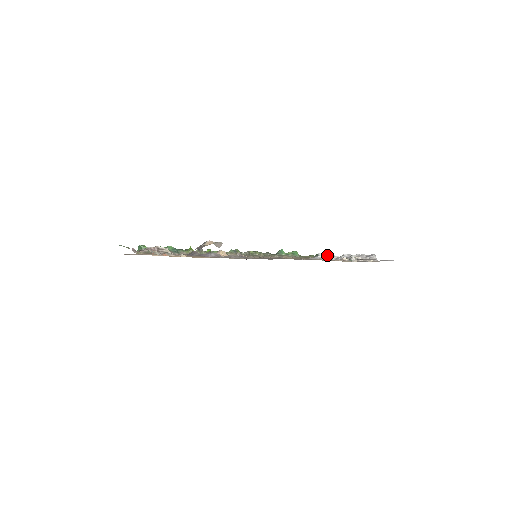
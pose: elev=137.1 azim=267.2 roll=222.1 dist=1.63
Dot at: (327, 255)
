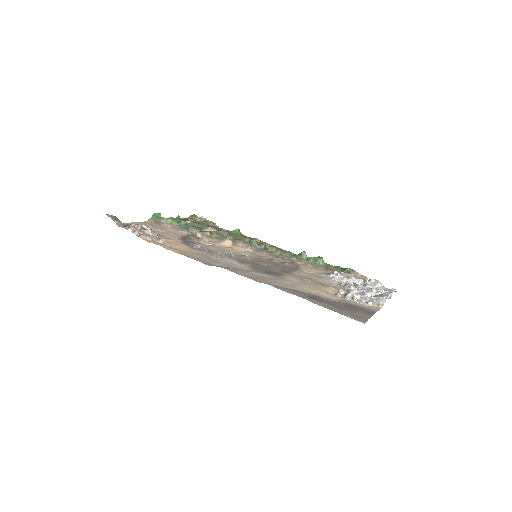
Dot at: (342, 276)
